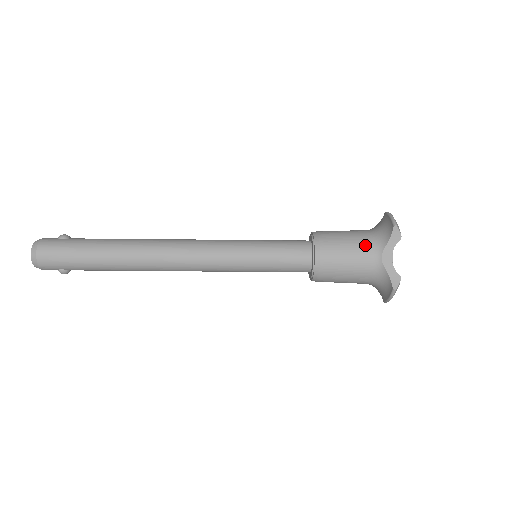
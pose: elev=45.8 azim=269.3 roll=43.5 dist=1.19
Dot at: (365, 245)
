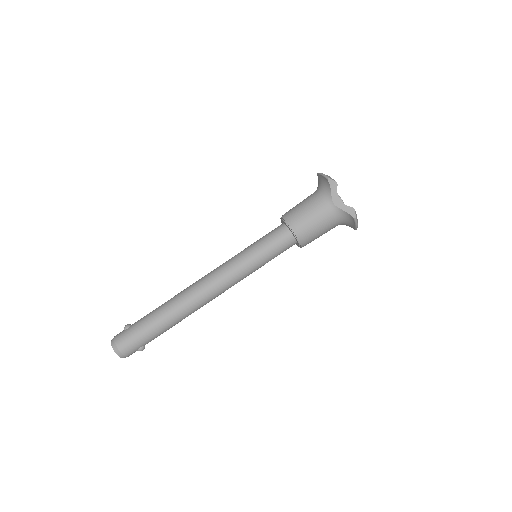
Dot at: (318, 203)
